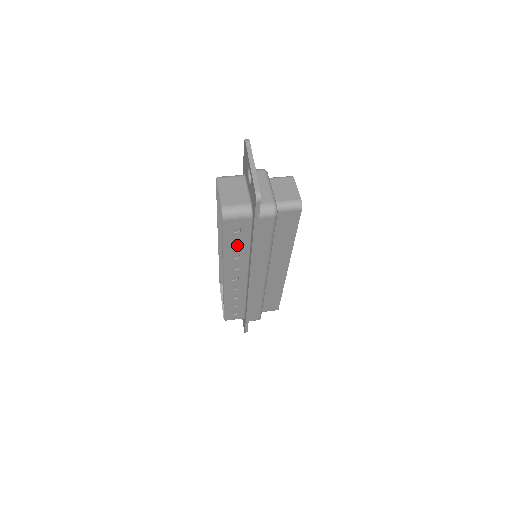
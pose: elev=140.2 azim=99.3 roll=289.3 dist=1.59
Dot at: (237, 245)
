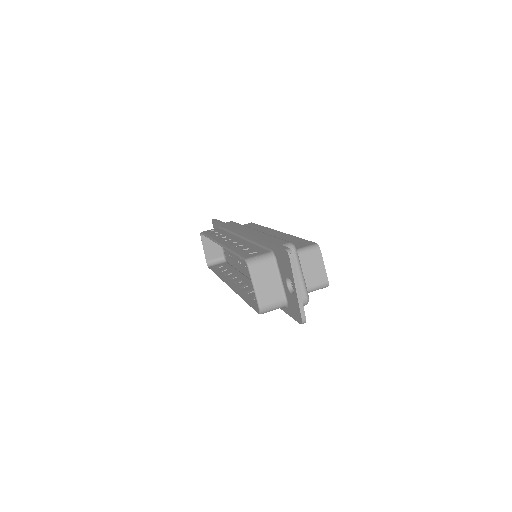
Dot at: occluded
